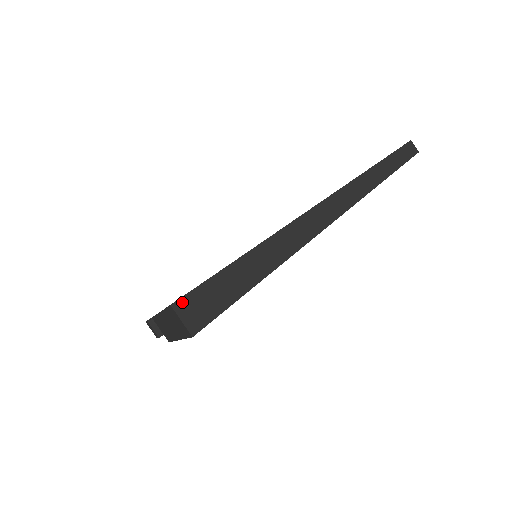
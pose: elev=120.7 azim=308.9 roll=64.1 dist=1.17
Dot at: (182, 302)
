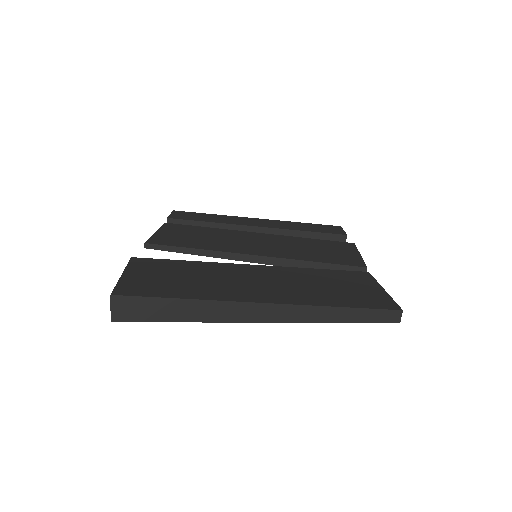
Dot at: (119, 298)
